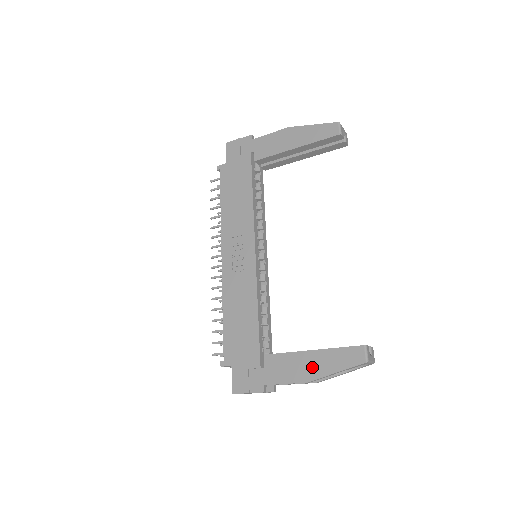
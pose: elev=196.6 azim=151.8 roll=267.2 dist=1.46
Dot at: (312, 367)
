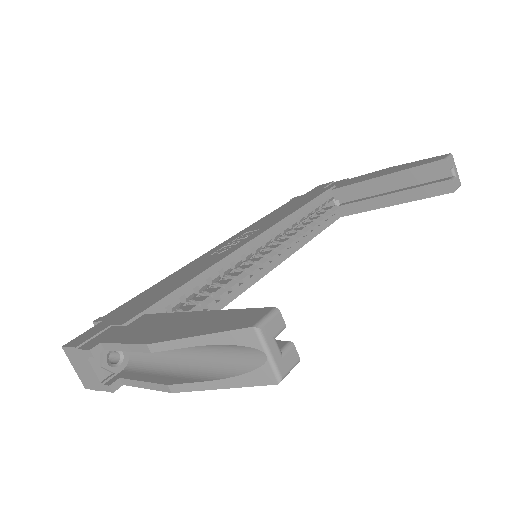
Dot at: (175, 327)
